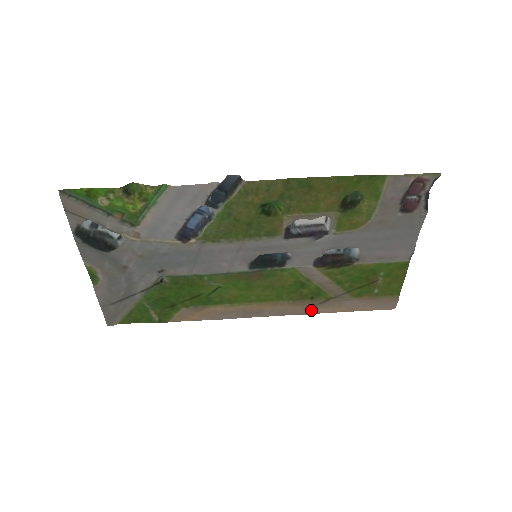
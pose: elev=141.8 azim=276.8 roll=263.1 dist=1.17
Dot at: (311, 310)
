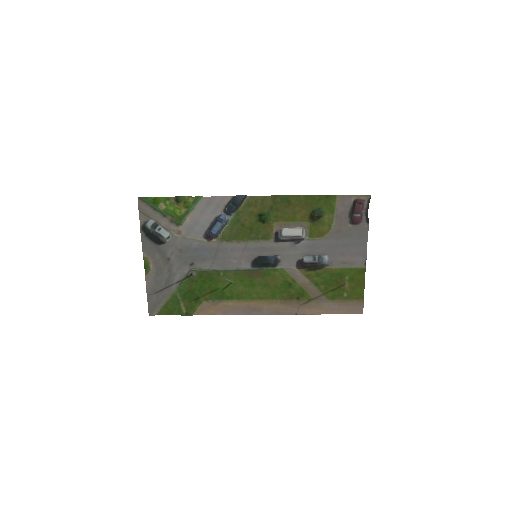
Dot at: (298, 310)
